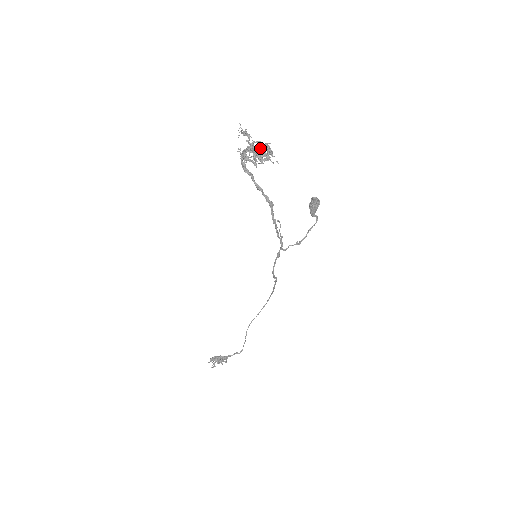
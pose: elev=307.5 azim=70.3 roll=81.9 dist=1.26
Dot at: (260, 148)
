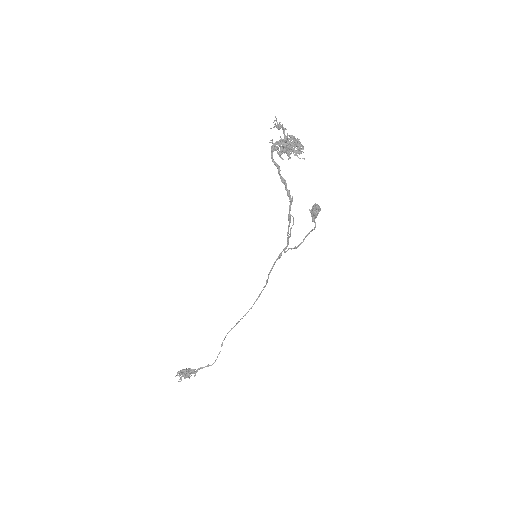
Dot at: (295, 141)
